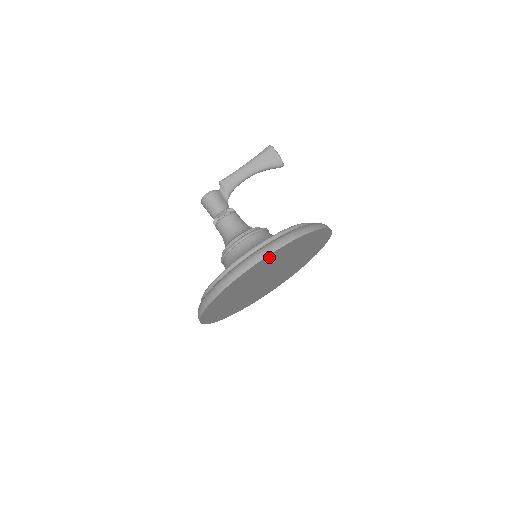
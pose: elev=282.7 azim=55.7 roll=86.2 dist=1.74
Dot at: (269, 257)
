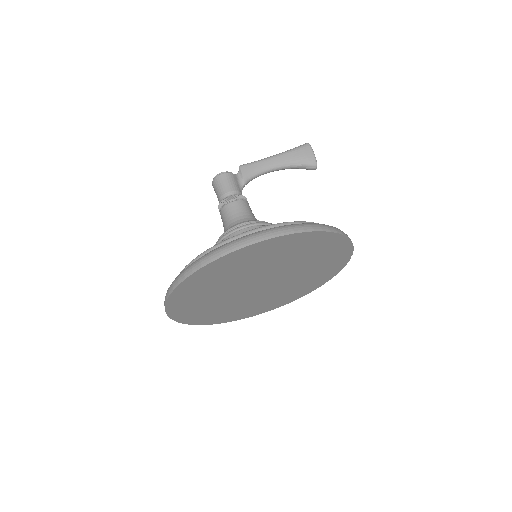
Dot at: (268, 244)
